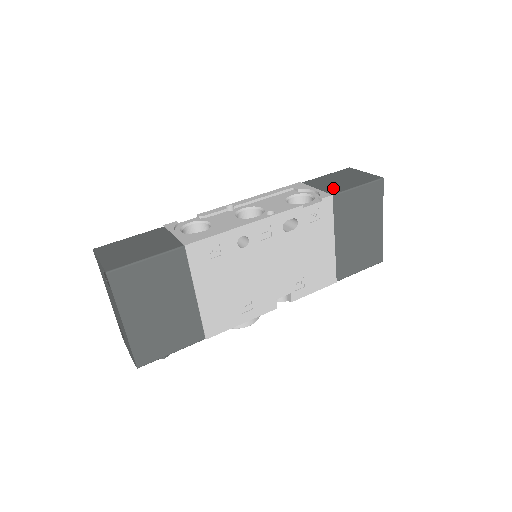
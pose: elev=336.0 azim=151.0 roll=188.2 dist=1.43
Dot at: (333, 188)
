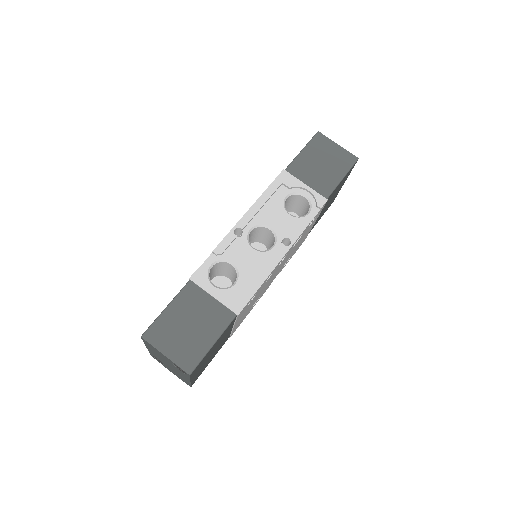
Dot at: (322, 184)
